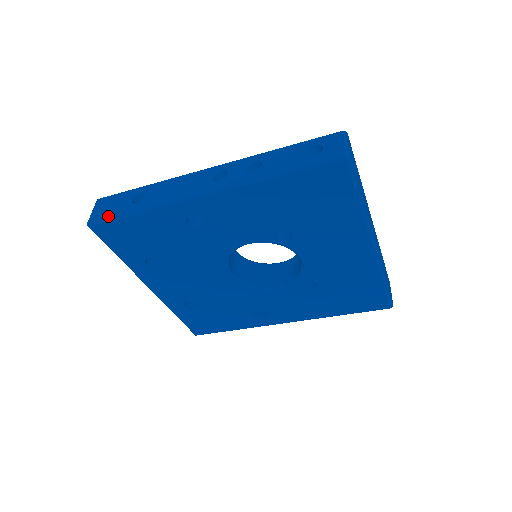
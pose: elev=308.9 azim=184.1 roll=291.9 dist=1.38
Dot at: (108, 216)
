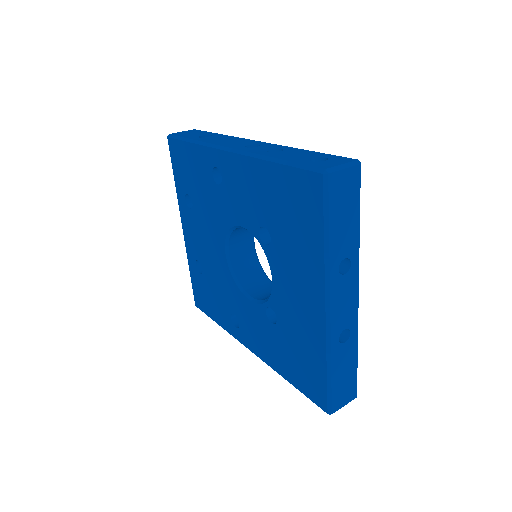
Dot at: (180, 136)
